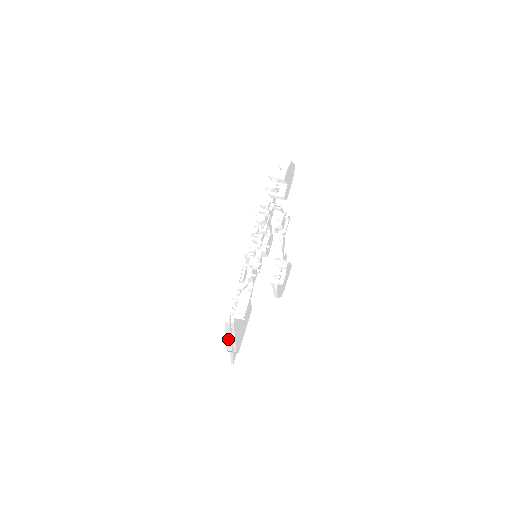
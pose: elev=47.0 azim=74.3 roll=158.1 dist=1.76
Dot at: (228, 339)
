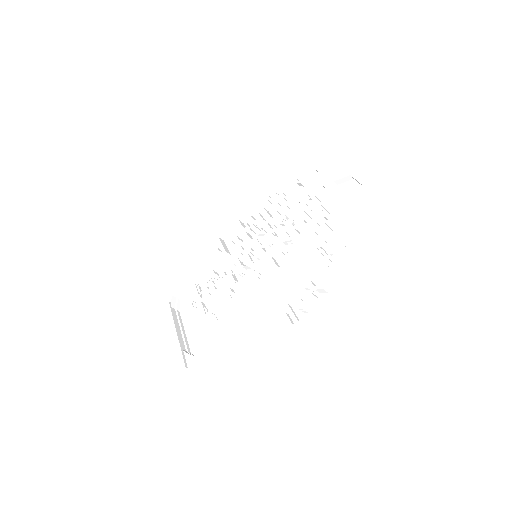
Dot at: (179, 333)
